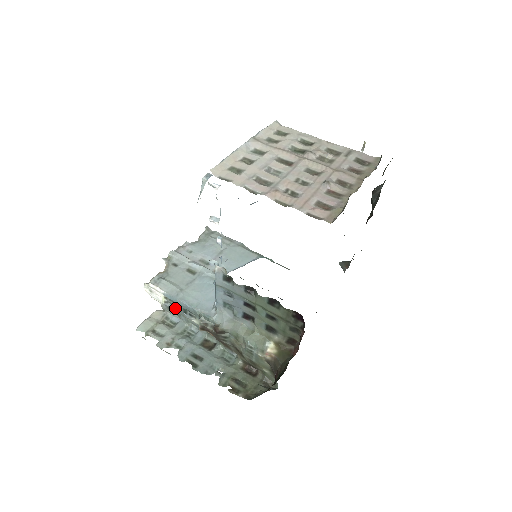
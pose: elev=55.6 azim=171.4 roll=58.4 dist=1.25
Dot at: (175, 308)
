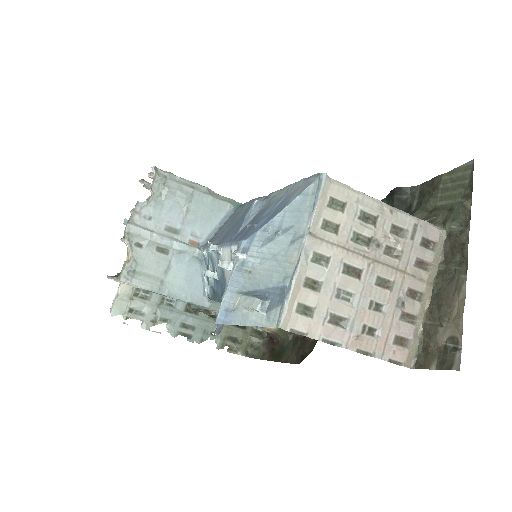
Dot at: occluded
